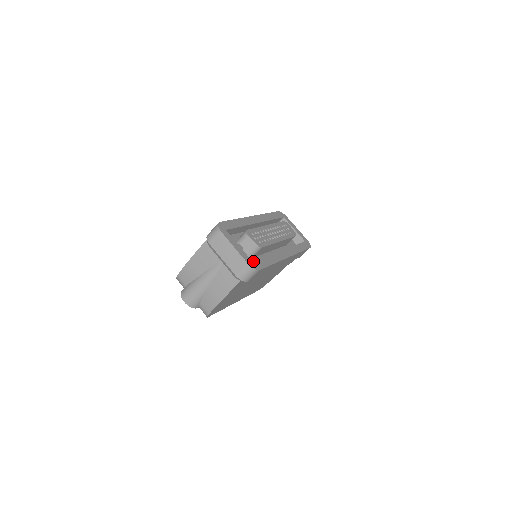
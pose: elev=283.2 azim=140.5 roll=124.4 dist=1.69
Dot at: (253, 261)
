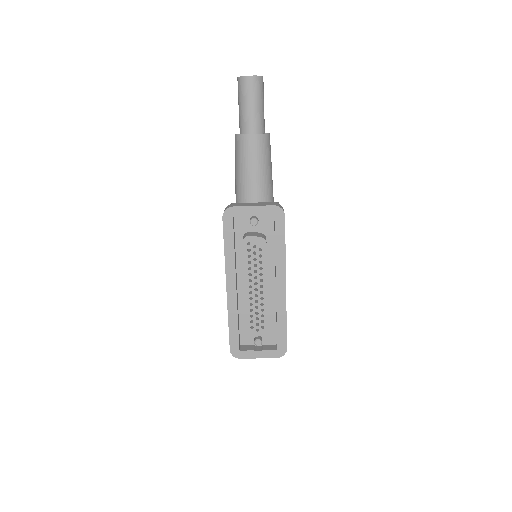
Dot at: (277, 349)
